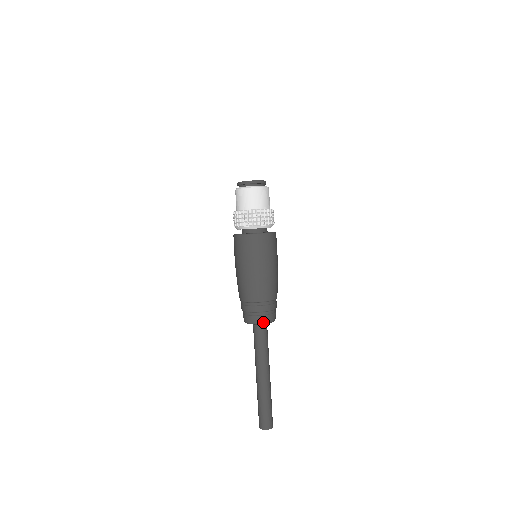
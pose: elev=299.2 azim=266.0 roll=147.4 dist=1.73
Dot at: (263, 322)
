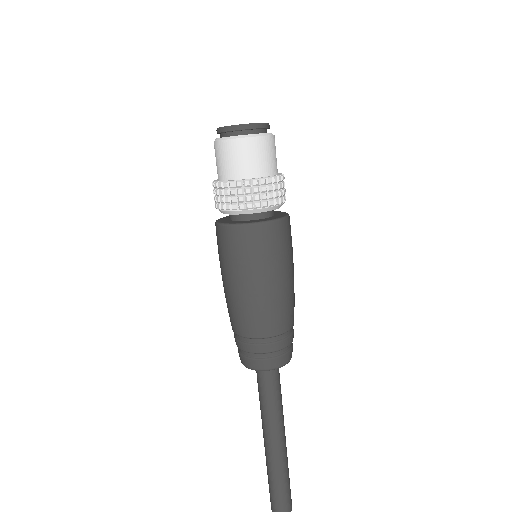
Dot at: (271, 368)
